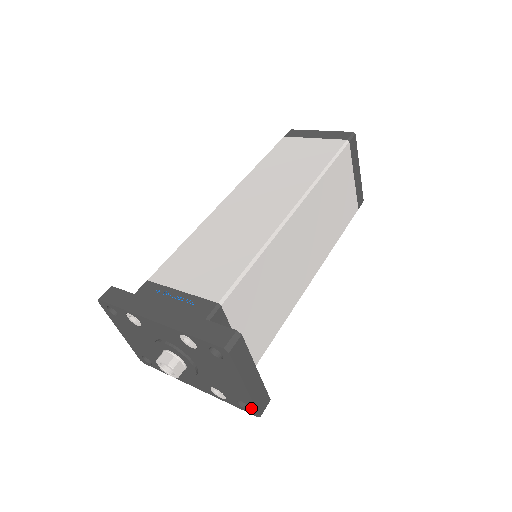
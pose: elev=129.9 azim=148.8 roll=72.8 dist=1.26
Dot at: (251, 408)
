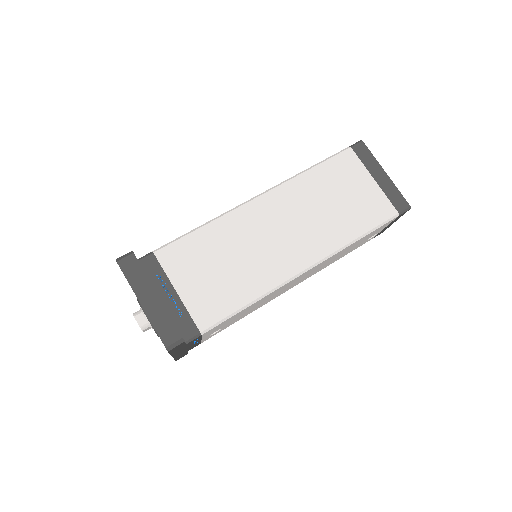
Dot at: (161, 339)
